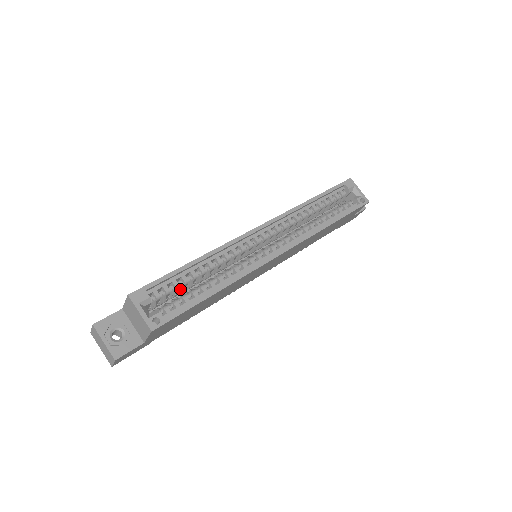
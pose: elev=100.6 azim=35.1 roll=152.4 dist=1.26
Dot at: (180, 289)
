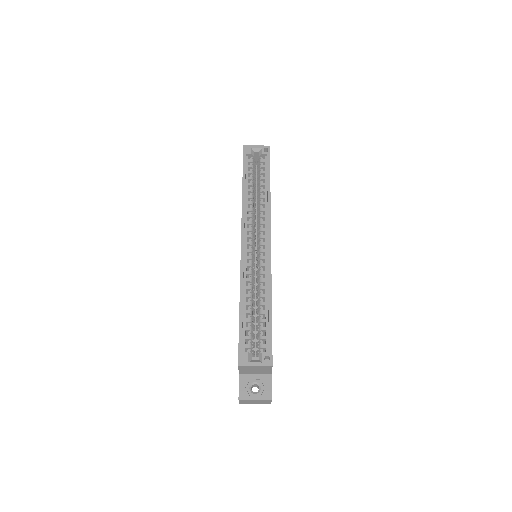
Dot at: (253, 328)
